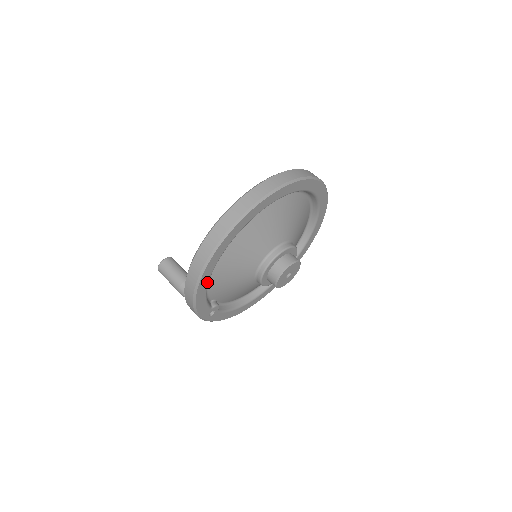
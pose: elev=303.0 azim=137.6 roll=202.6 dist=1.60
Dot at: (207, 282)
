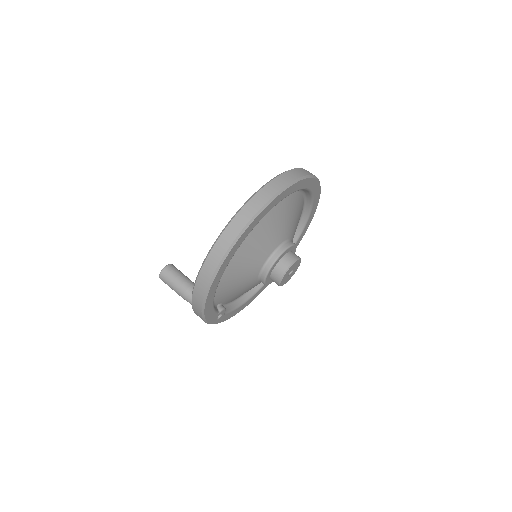
Dot at: (214, 294)
